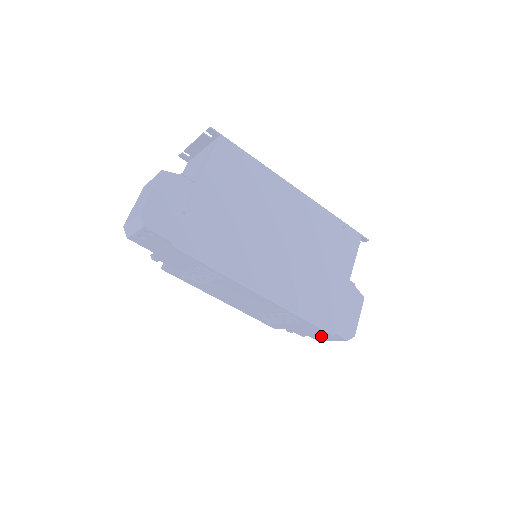
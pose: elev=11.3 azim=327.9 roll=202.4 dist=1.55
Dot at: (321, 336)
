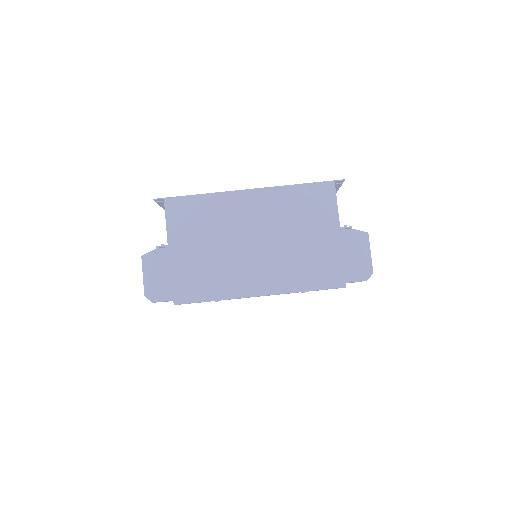
Dot at: occluded
